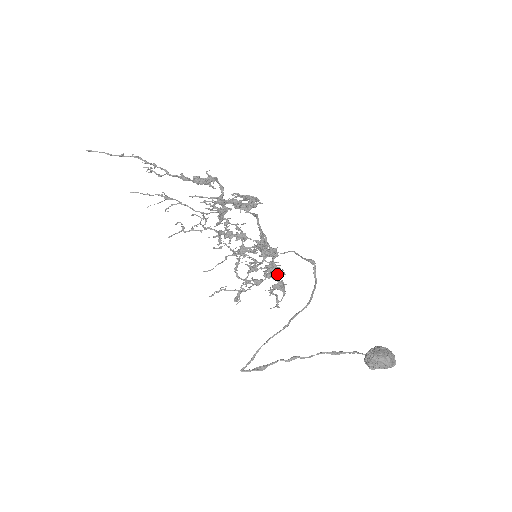
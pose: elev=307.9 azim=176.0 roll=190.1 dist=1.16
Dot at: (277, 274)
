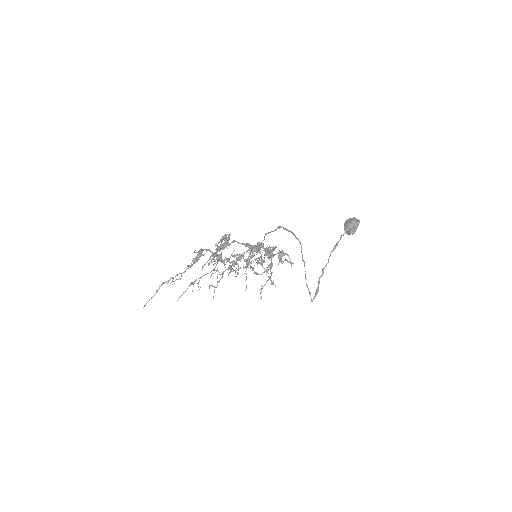
Dot at: occluded
